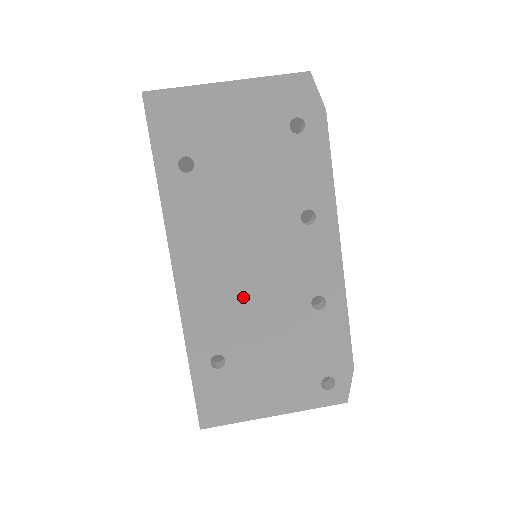
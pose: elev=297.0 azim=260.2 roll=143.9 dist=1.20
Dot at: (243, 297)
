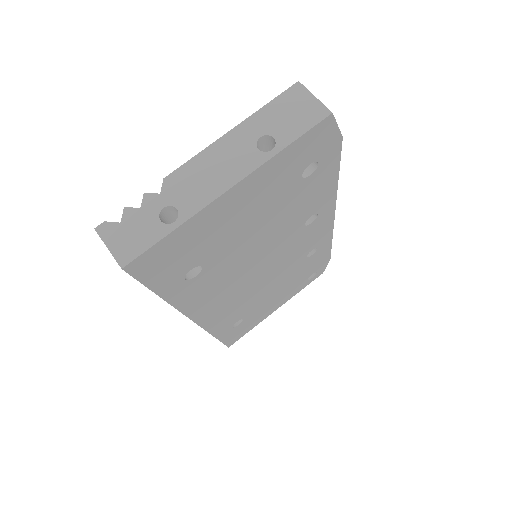
Dot at: (255, 291)
